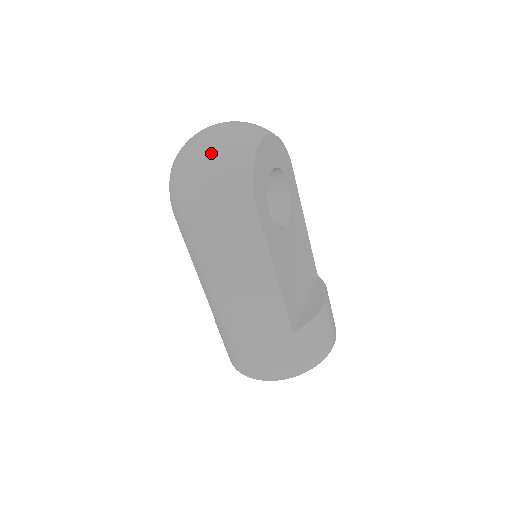
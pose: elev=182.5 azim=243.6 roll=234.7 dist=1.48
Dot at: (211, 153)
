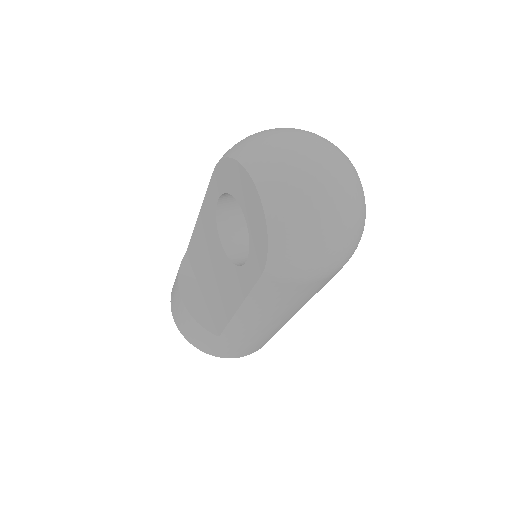
Dot at: (344, 211)
